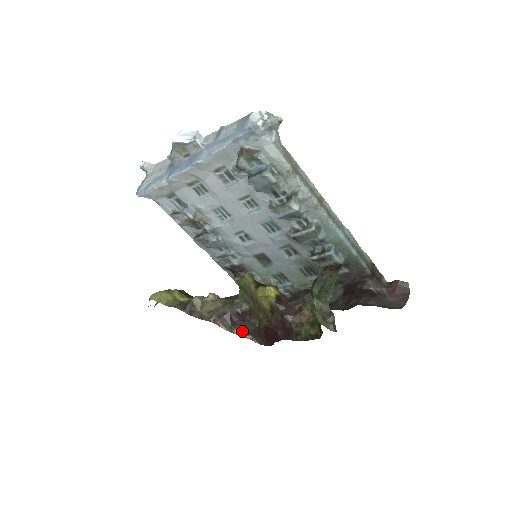
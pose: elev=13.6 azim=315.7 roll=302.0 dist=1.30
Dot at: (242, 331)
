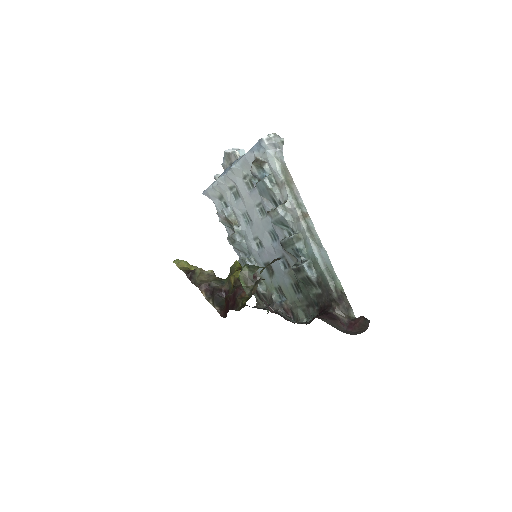
Dot at: (215, 302)
